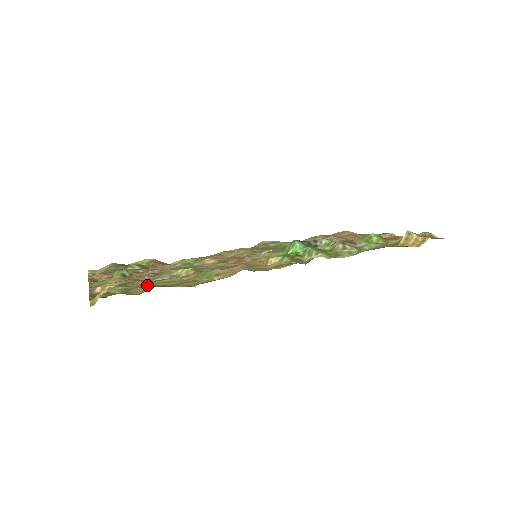
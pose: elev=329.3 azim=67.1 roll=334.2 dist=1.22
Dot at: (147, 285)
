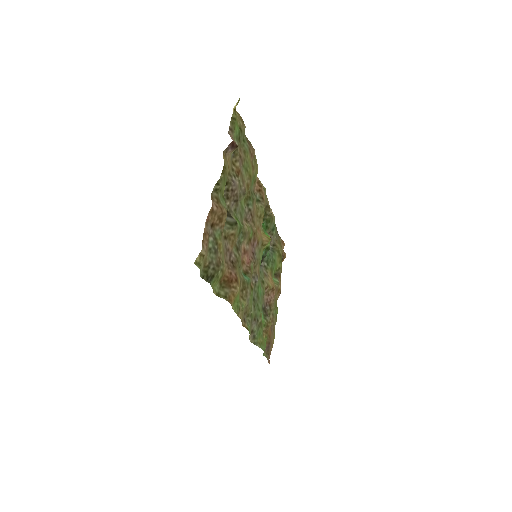
Dot at: (242, 147)
